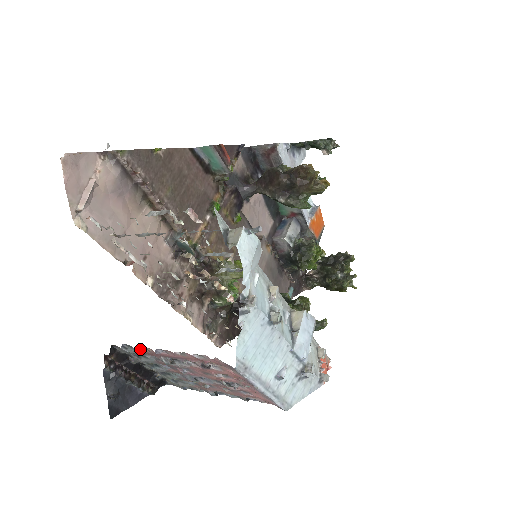
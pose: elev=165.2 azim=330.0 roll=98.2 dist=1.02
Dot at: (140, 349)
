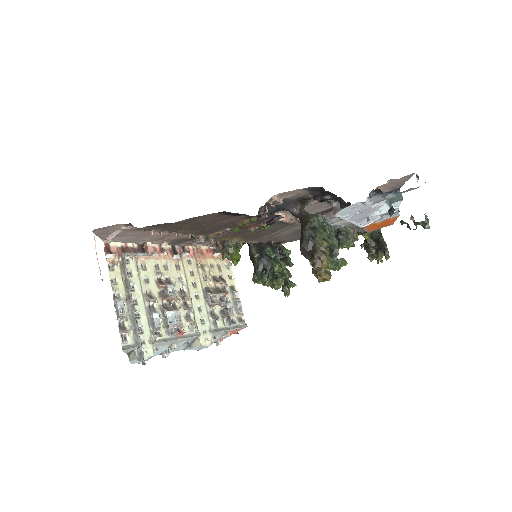
Dot at: occluded
